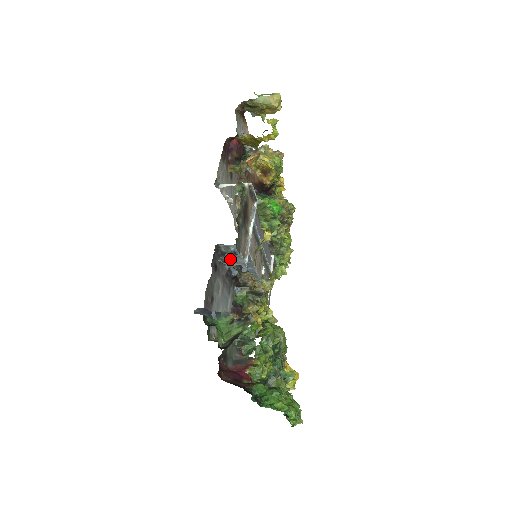
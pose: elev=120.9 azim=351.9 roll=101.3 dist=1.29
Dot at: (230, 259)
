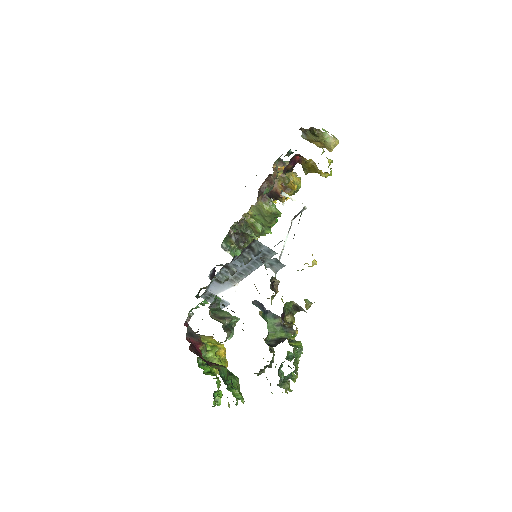
Dot at: (270, 262)
